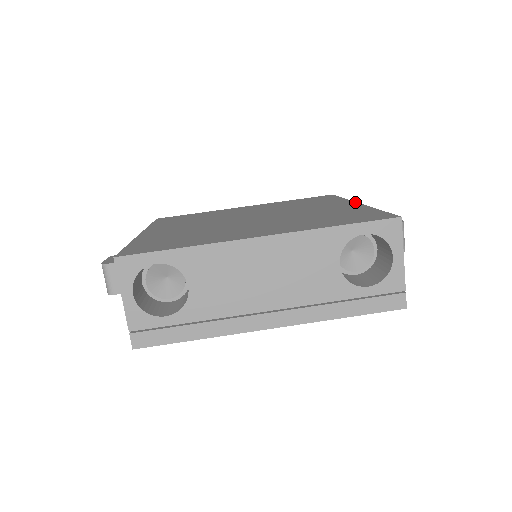
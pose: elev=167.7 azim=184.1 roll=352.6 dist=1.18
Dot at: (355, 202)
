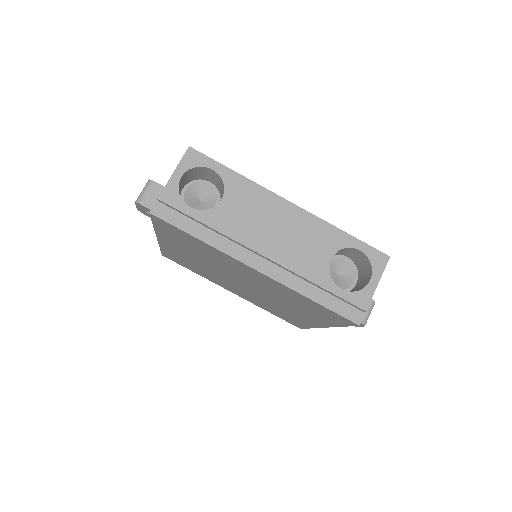
Dot at: occluded
